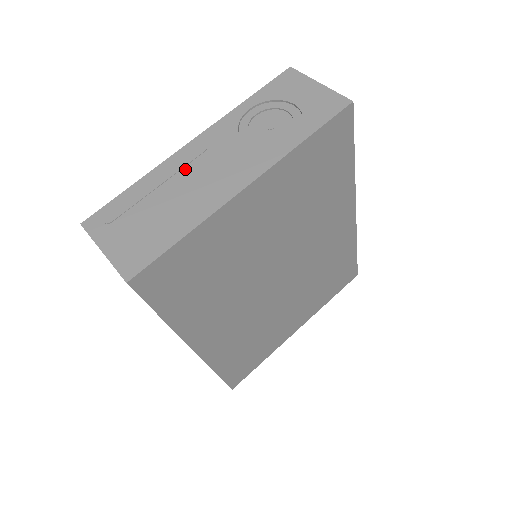
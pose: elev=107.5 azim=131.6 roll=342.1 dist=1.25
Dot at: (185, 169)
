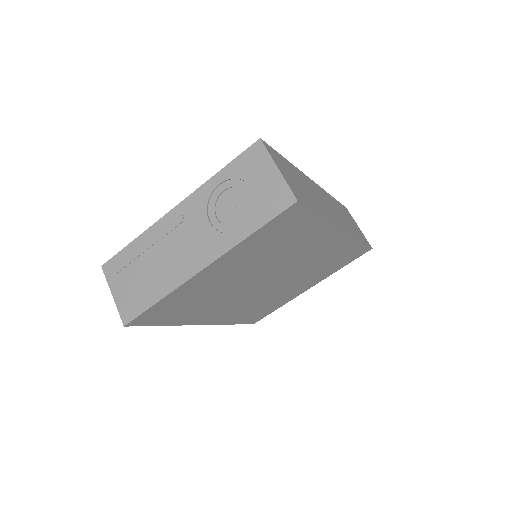
Dot at: (166, 237)
